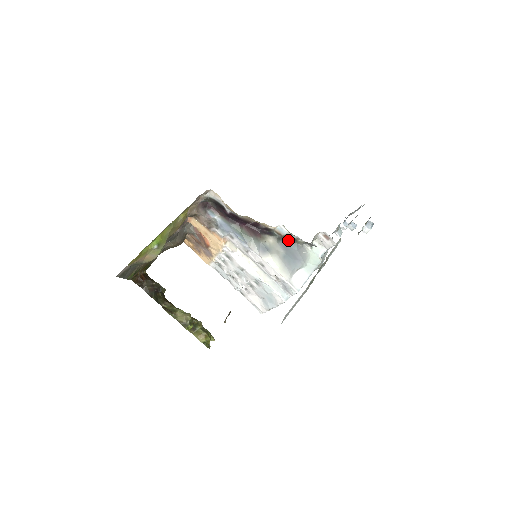
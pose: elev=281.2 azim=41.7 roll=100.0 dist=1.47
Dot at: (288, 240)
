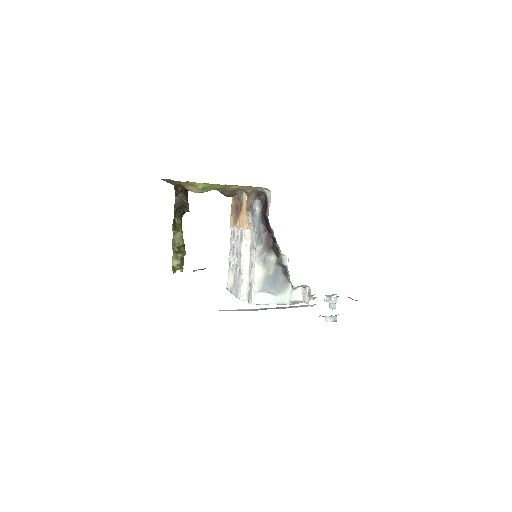
Dot at: (283, 270)
